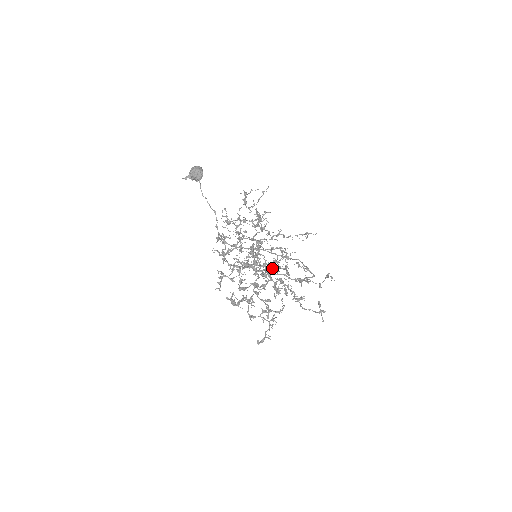
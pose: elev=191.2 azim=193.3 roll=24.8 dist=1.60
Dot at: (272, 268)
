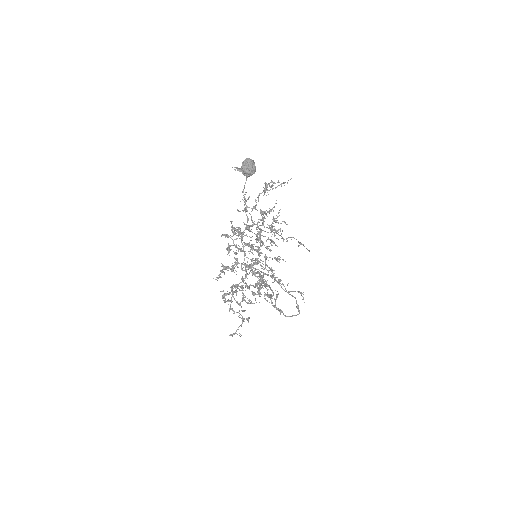
Dot at: (269, 287)
